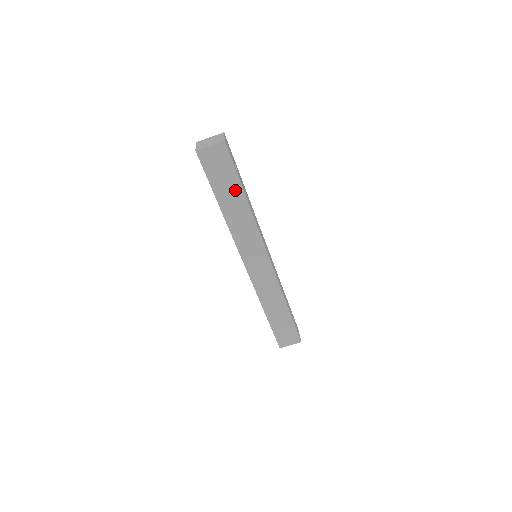
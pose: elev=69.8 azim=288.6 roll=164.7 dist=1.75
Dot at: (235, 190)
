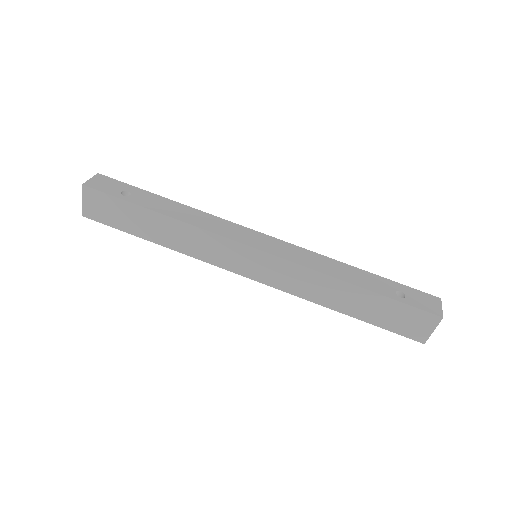
Dot at: (143, 216)
